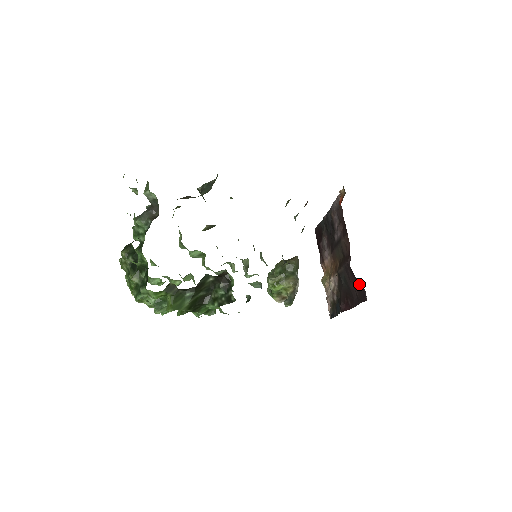
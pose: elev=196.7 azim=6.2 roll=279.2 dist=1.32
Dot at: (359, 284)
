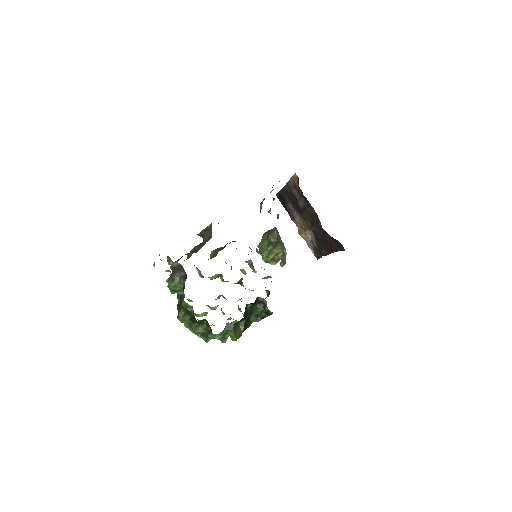
Dot at: (334, 240)
